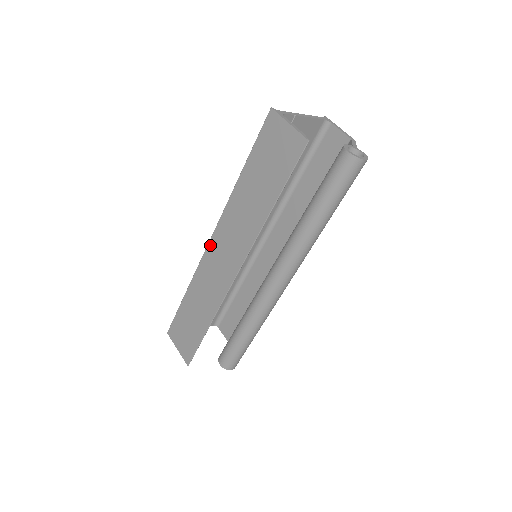
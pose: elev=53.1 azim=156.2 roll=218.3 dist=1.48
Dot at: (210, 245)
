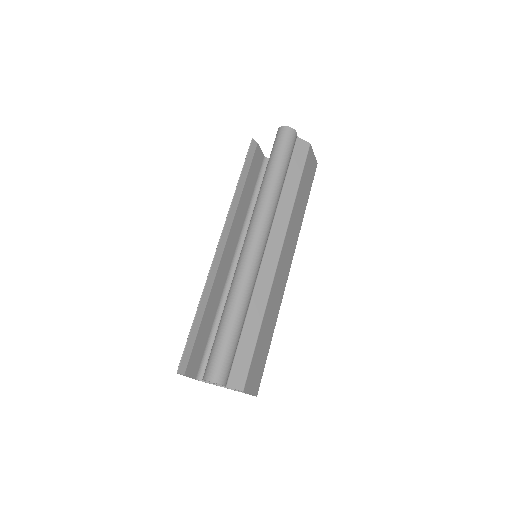
Dot at: occluded
